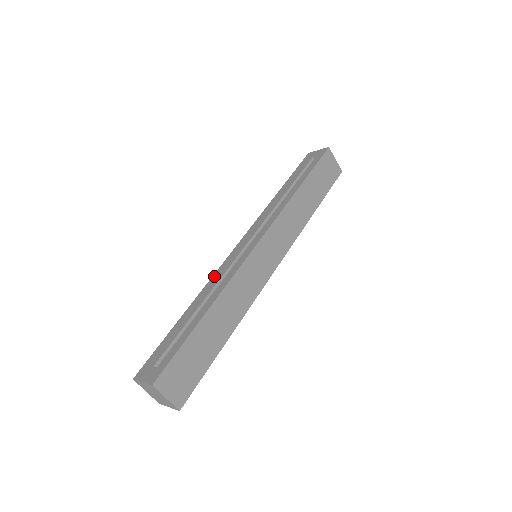
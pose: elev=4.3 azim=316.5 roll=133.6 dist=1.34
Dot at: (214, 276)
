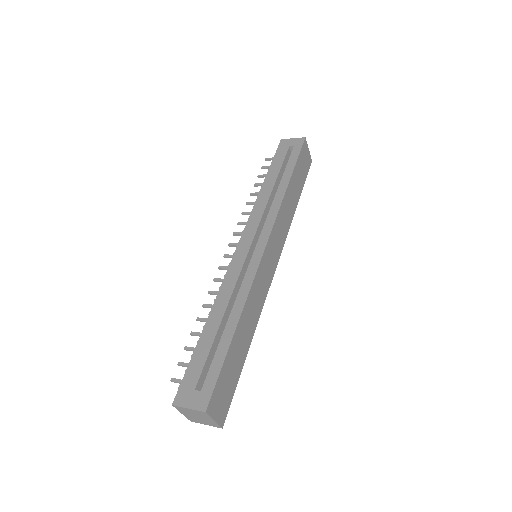
Dot at: (225, 282)
